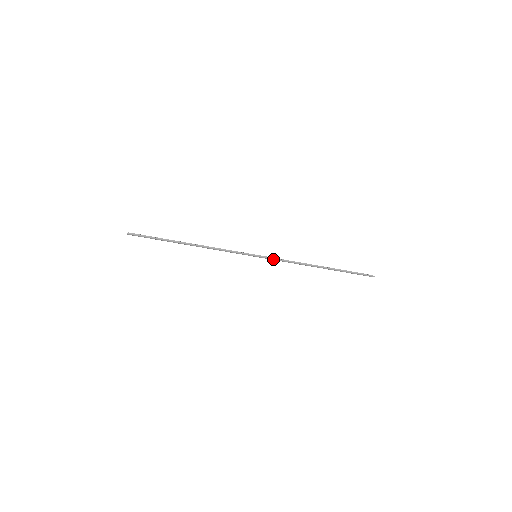
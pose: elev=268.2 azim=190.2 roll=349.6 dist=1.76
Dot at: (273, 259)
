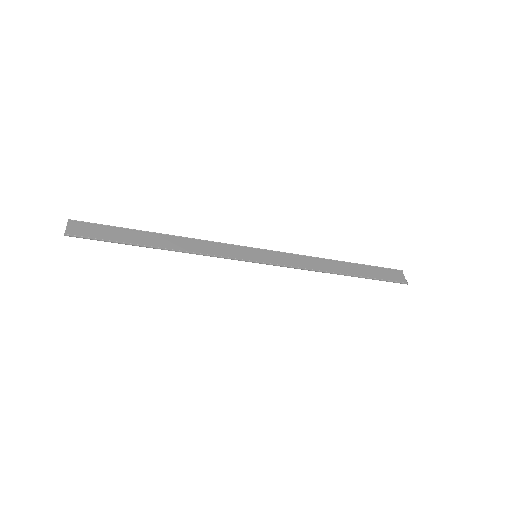
Dot at: occluded
